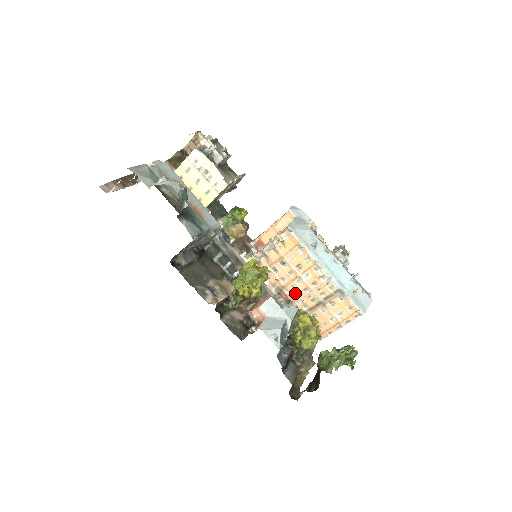
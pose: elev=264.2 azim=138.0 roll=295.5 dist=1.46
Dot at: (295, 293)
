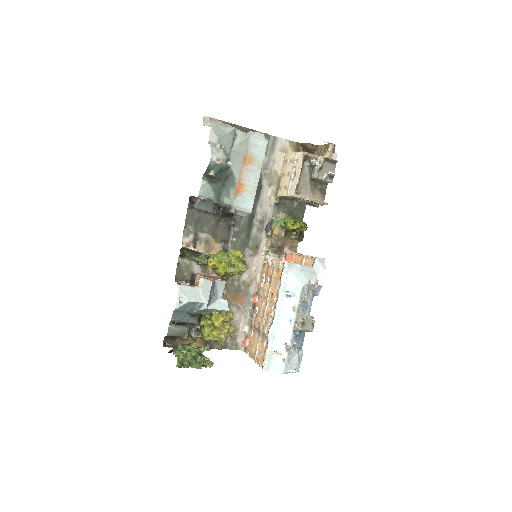
Dot at: (259, 307)
